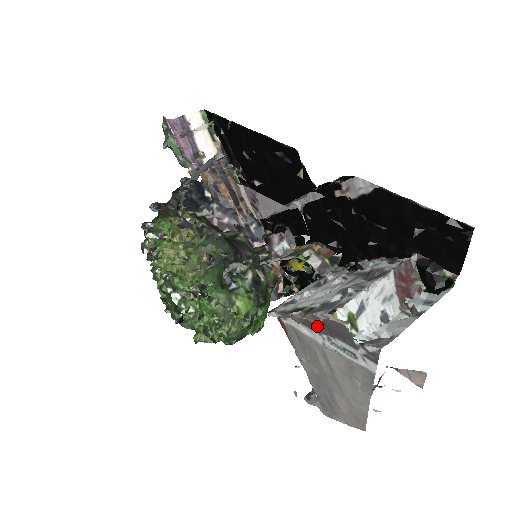
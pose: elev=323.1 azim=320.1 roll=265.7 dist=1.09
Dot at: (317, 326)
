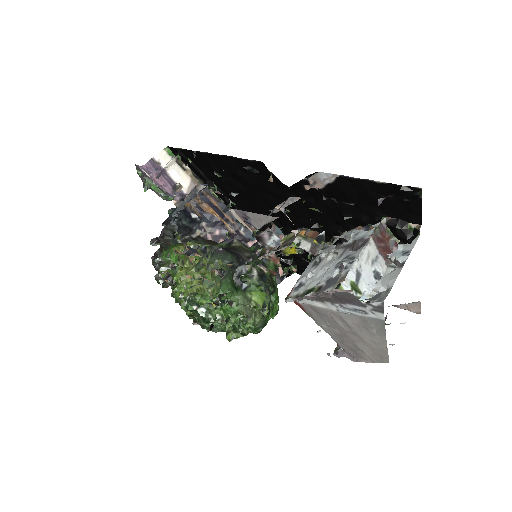
Dot at: (329, 299)
